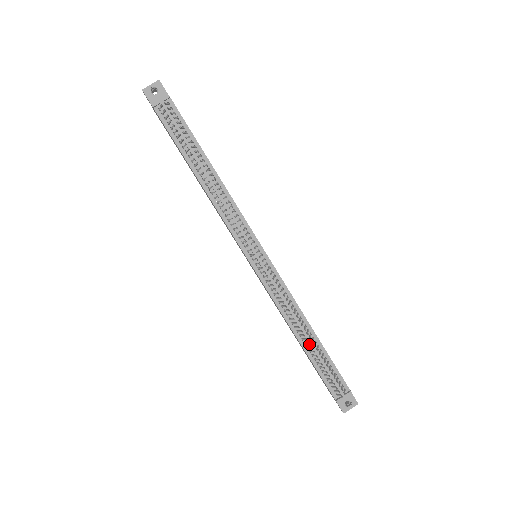
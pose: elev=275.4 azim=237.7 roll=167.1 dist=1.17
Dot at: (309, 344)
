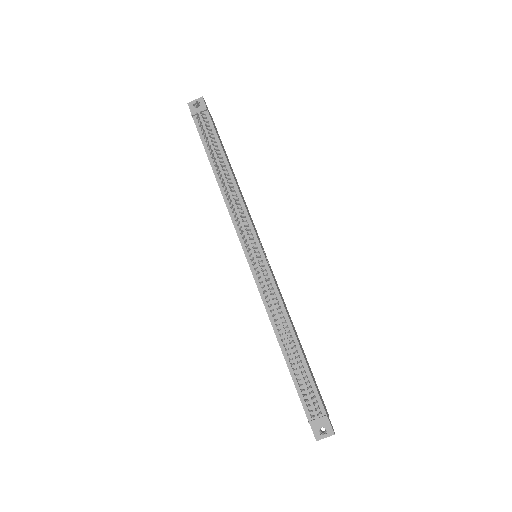
Dot at: occluded
